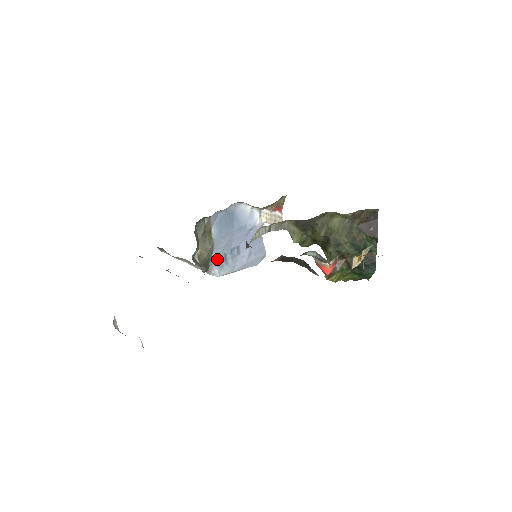
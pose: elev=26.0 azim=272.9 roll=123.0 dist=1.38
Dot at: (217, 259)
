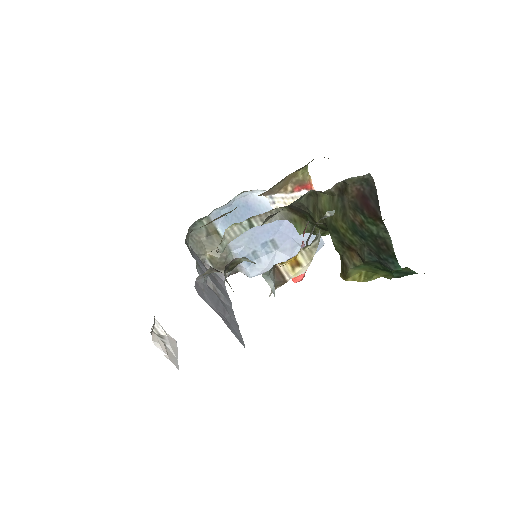
Dot at: occluded
